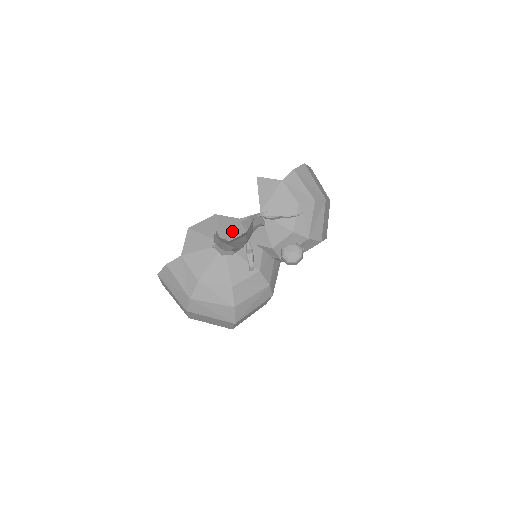
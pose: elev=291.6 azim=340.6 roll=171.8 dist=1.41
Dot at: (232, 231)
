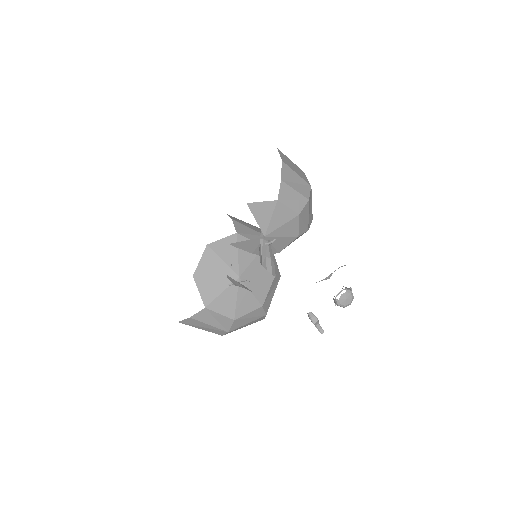
Dot at: (235, 256)
